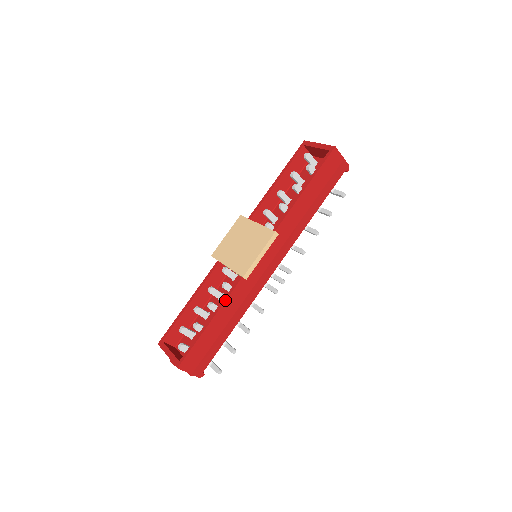
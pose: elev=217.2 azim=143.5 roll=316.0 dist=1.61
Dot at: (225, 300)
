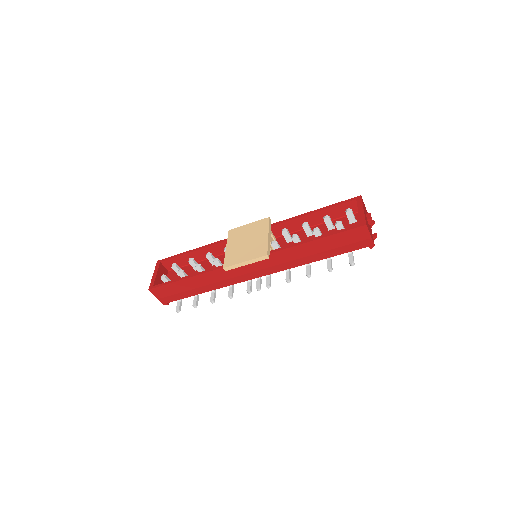
Dot at: (205, 272)
